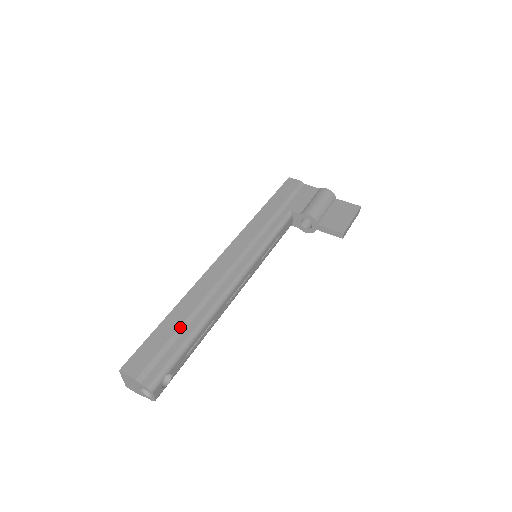
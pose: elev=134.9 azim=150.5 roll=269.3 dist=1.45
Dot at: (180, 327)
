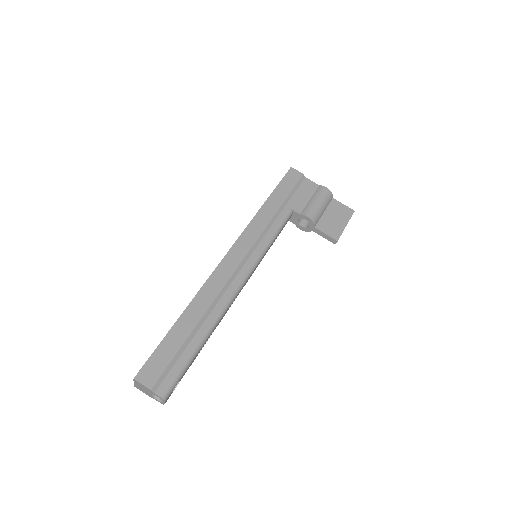
Dot at: (189, 335)
